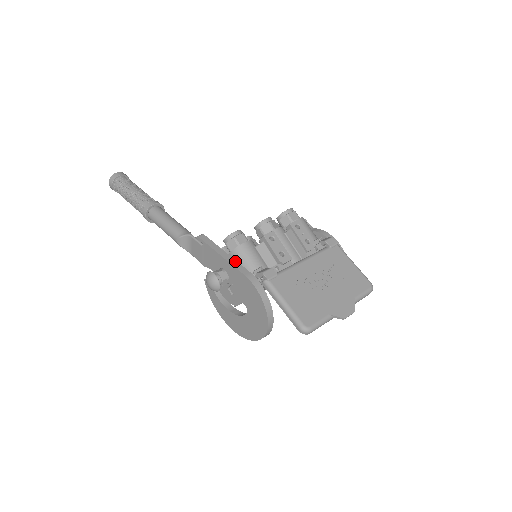
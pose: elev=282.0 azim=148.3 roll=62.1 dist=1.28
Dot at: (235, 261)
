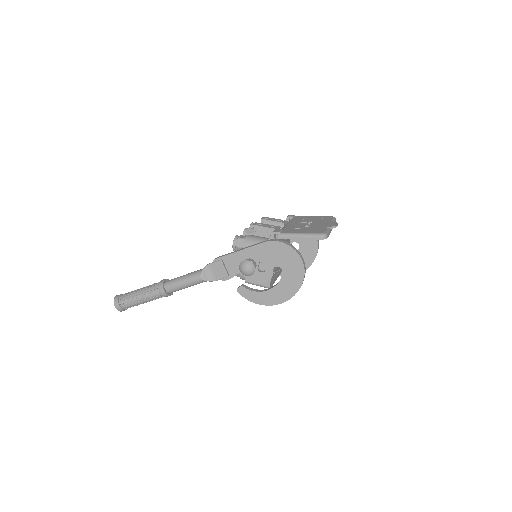
Dot at: (250, 246)
